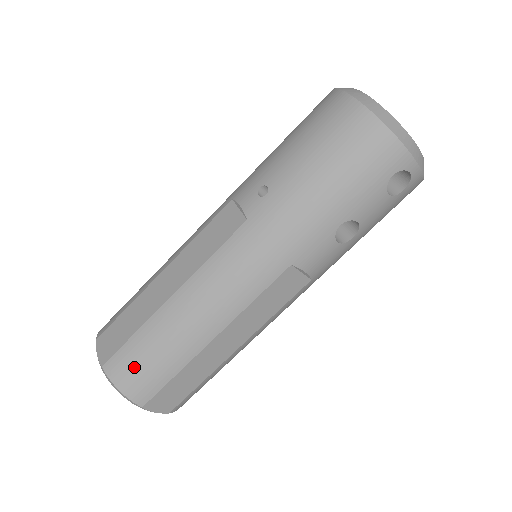
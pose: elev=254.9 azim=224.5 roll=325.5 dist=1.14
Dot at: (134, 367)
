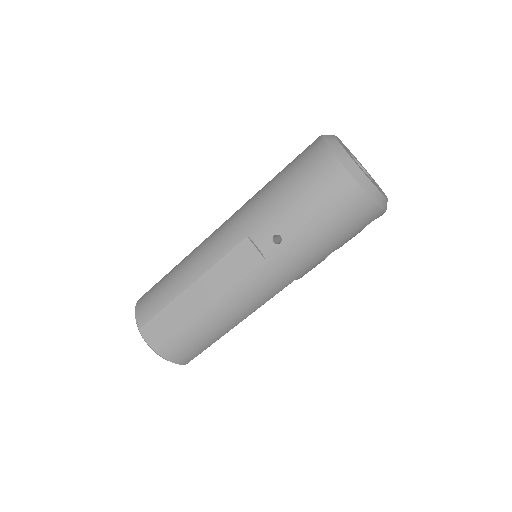
Dot at: (182, 350)
